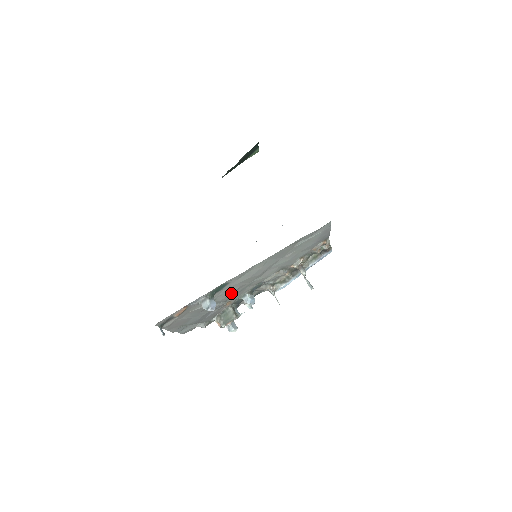
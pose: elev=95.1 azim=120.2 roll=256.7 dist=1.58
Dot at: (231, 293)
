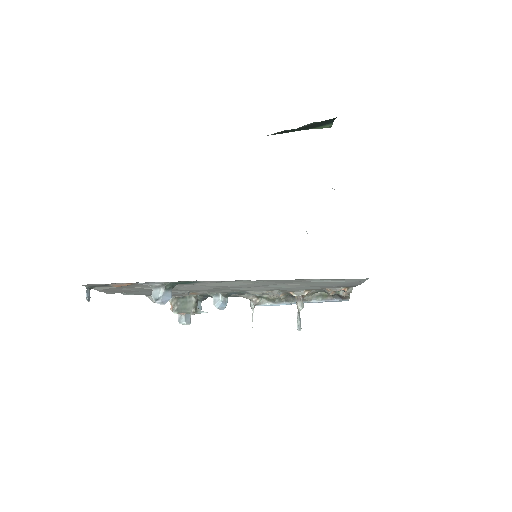
Dot at: (200, 289)
